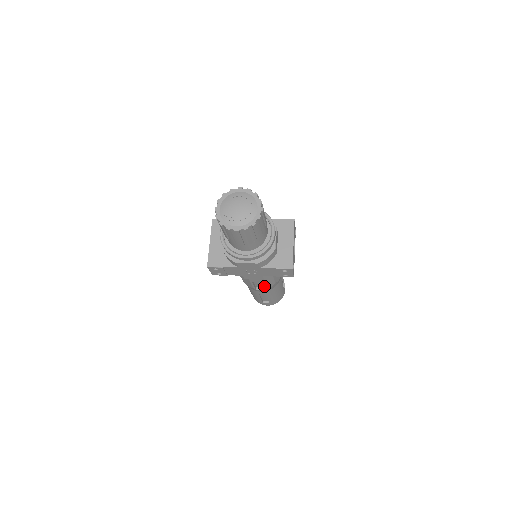
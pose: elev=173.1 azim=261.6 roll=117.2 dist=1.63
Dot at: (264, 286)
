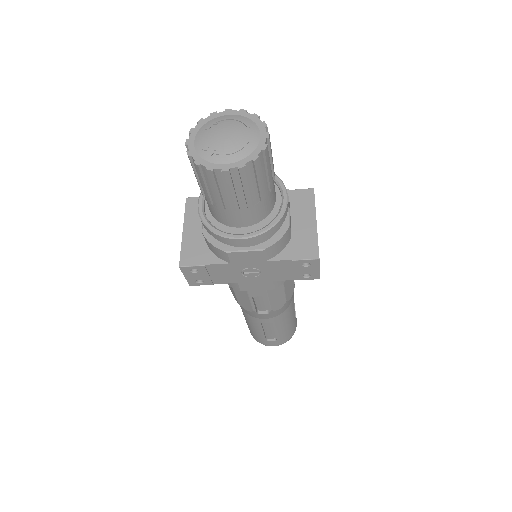
Dot at: (270, 305)
